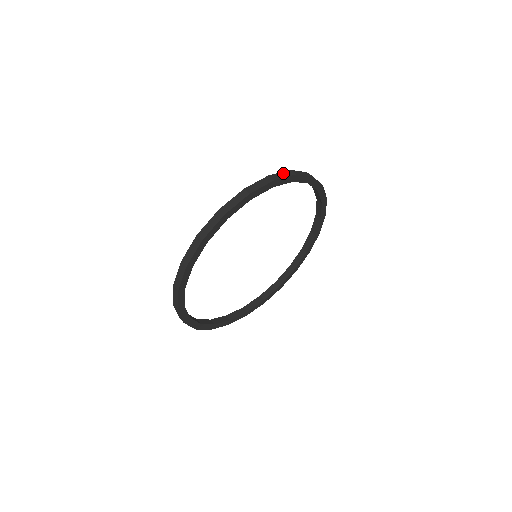
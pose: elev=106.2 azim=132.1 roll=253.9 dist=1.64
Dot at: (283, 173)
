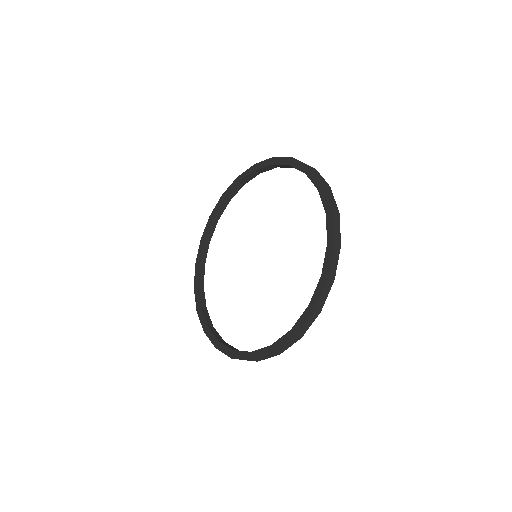
Dot at: occluded
